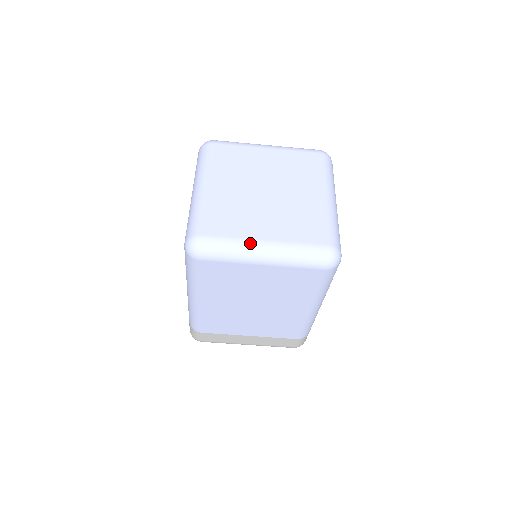
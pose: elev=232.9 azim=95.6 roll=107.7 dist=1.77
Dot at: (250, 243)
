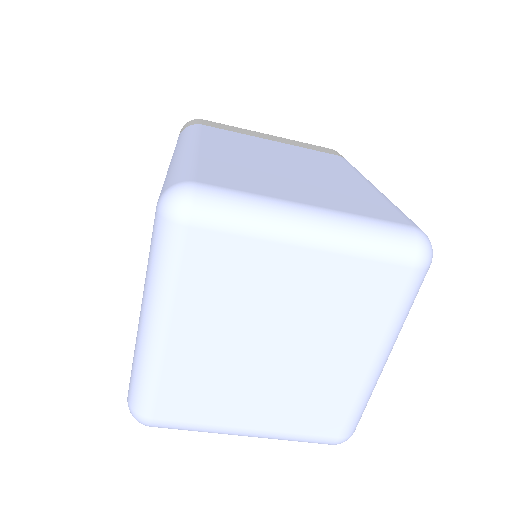
Dot at: (225, 431)
